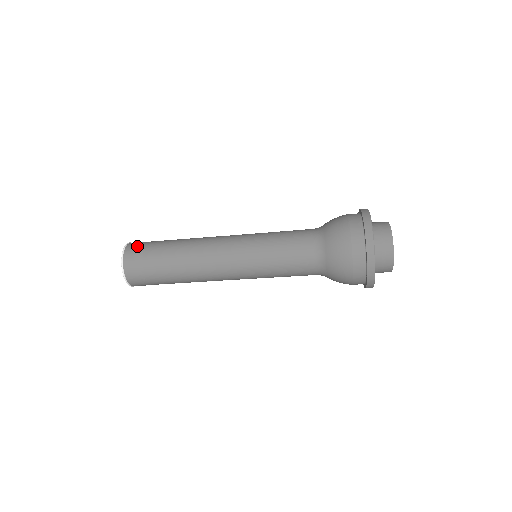
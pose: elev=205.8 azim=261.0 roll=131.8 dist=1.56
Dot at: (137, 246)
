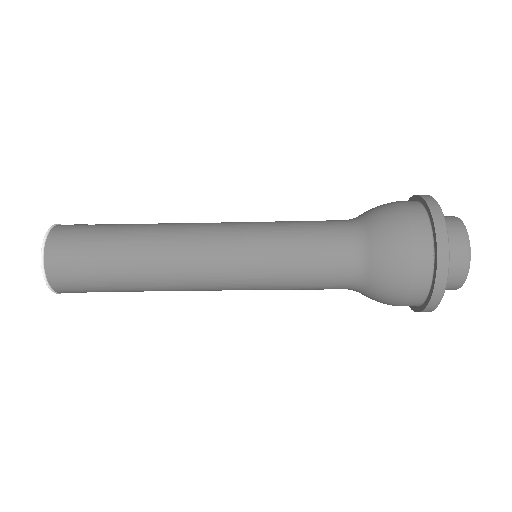
Dot at: (63, 254)
